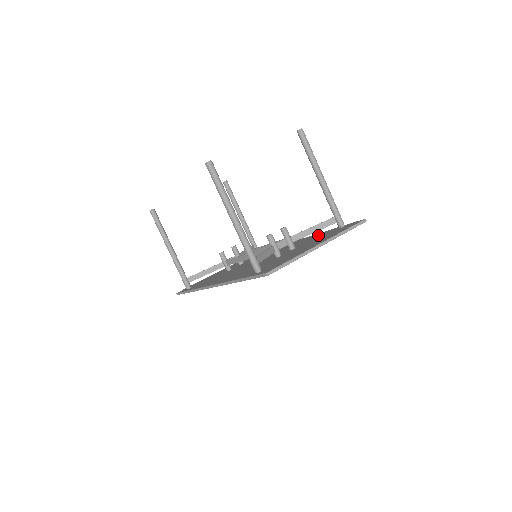
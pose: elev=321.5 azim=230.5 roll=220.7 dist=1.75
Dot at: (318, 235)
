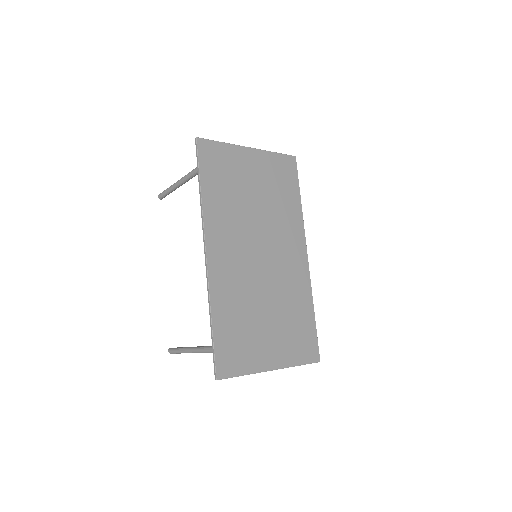
Dot at: (290, 206)
